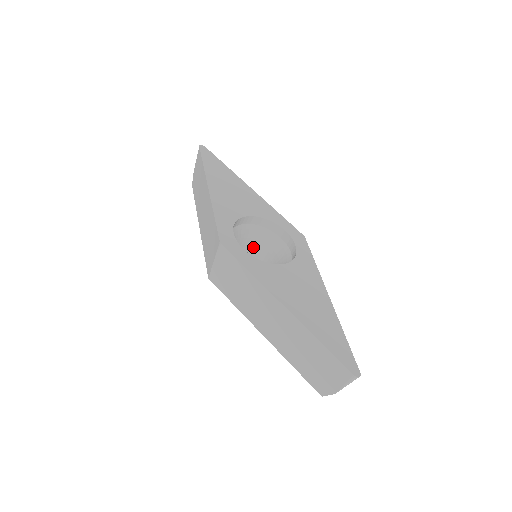
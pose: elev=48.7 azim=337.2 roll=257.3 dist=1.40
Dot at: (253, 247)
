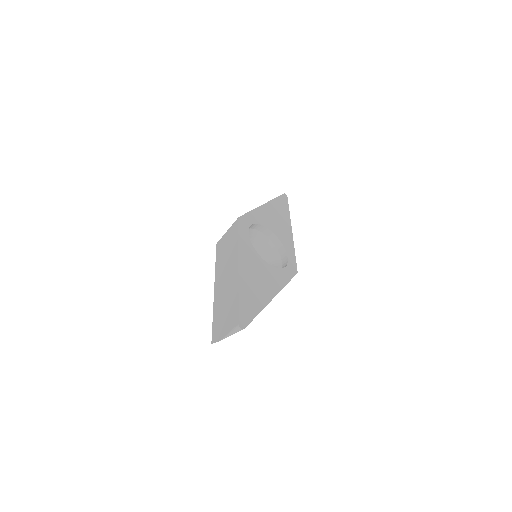
Dot at: occluded
